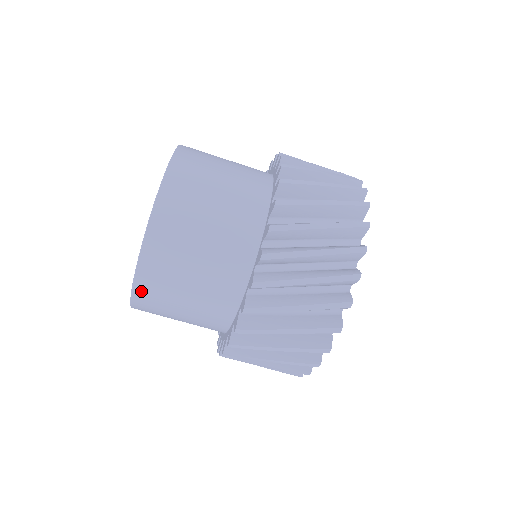
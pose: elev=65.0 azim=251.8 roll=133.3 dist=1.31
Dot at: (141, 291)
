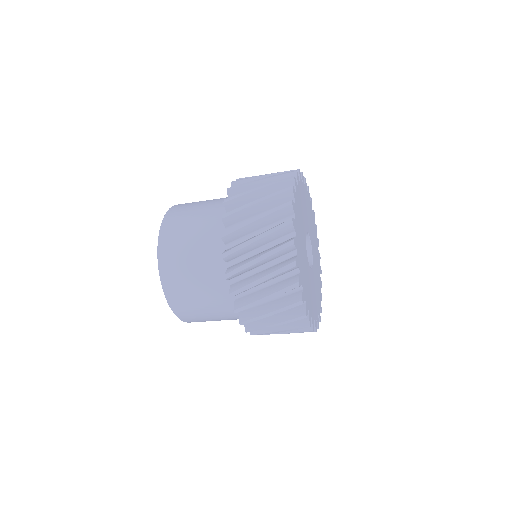
Dot at: occluded
